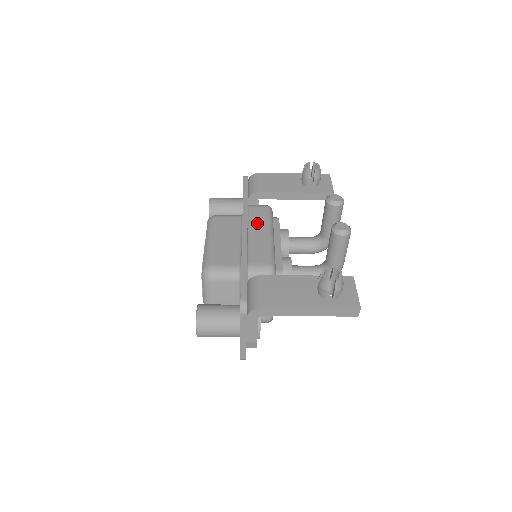
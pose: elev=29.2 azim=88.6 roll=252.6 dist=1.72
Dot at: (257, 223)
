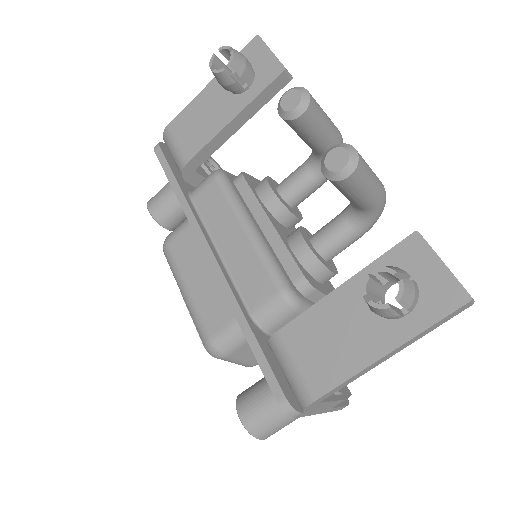
Dot at: (218, 222)
